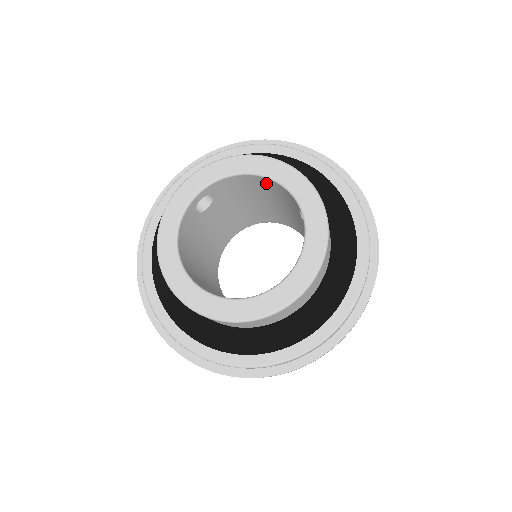
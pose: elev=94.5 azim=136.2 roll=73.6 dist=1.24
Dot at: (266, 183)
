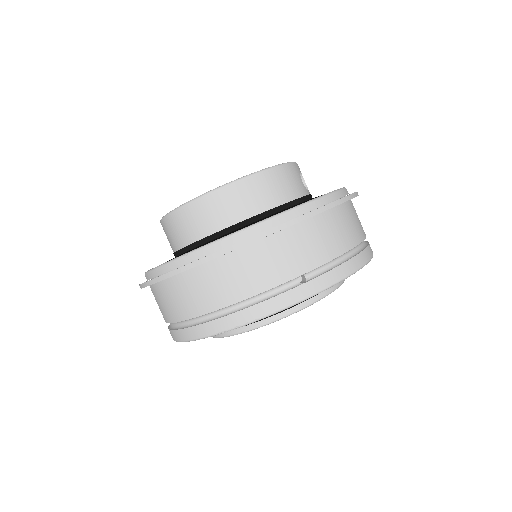
Dot at: occluded
